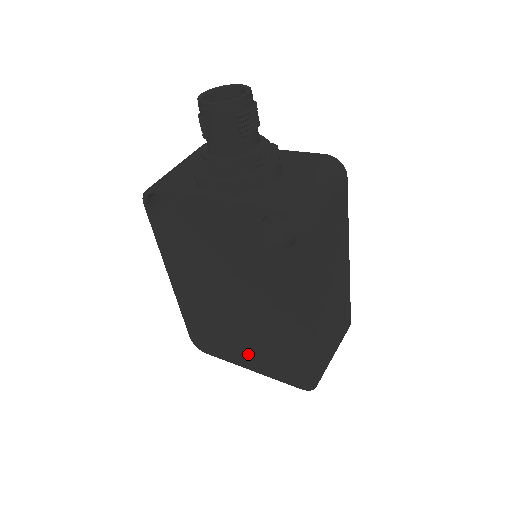
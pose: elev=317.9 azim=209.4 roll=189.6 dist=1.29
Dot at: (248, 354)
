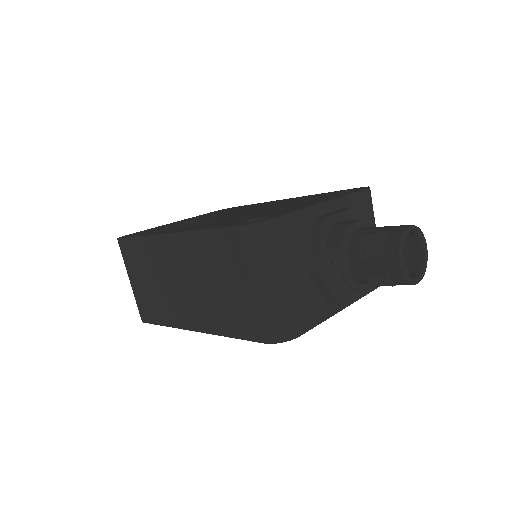
Dot at: occluded
